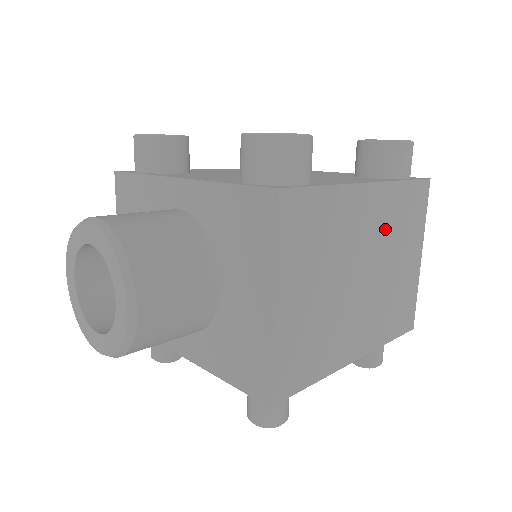
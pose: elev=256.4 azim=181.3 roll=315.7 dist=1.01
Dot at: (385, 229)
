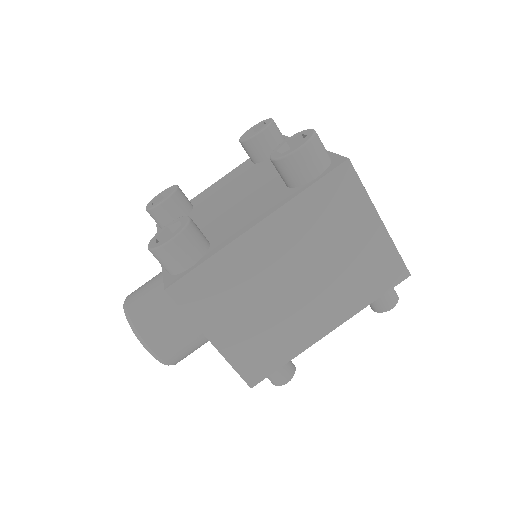
Dot at: (304, 238)
